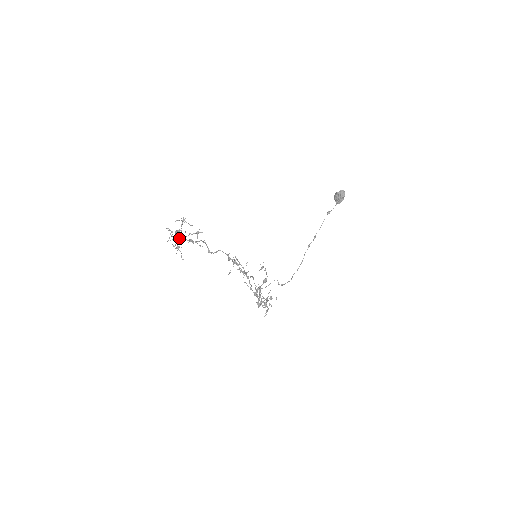
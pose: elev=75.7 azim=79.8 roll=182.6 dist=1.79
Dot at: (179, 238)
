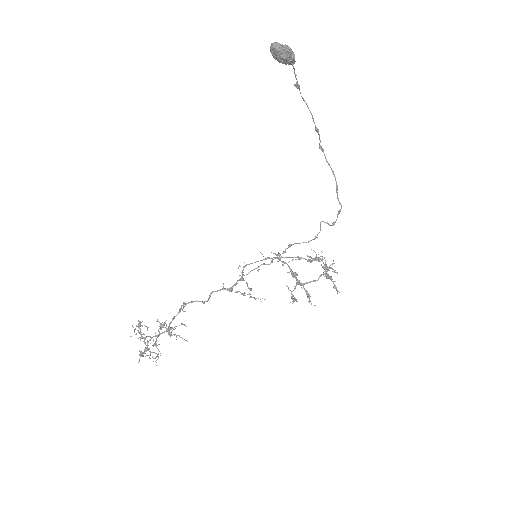
Dot at: (155, 344)
